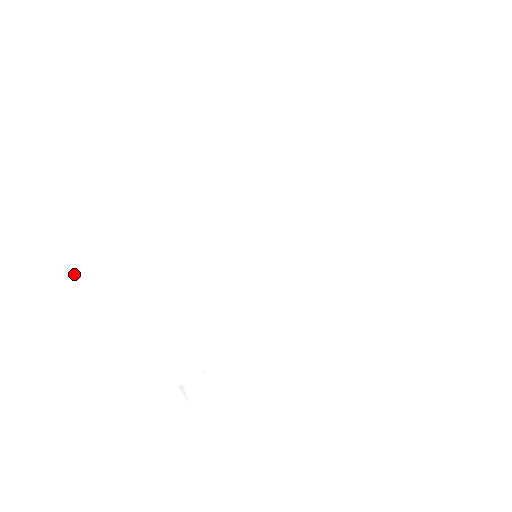
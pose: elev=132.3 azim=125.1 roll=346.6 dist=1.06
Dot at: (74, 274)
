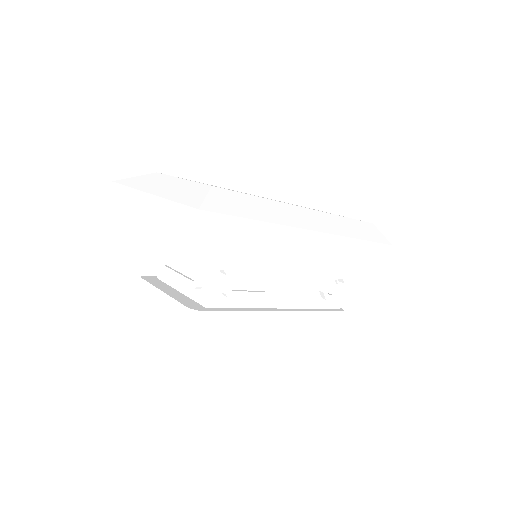
Dot at: (140, 188)
